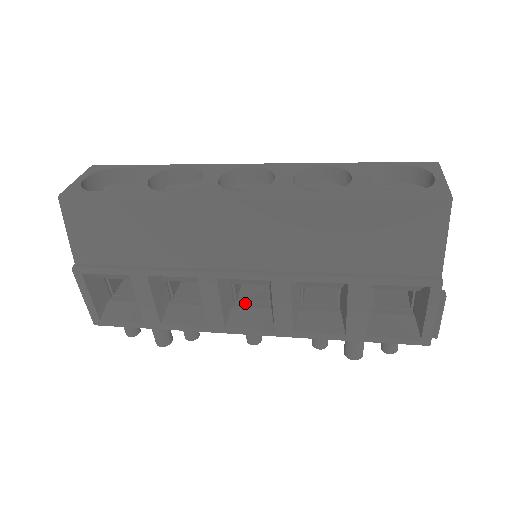
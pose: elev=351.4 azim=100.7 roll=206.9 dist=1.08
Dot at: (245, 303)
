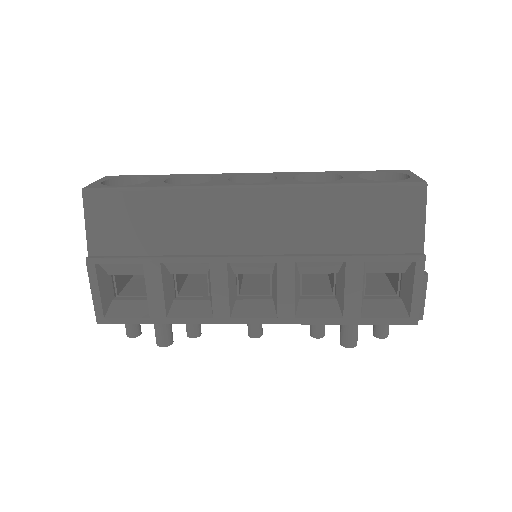
Dot at: (247, 297)
